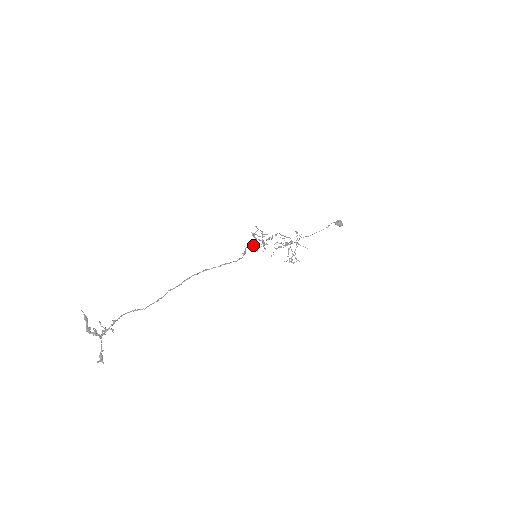
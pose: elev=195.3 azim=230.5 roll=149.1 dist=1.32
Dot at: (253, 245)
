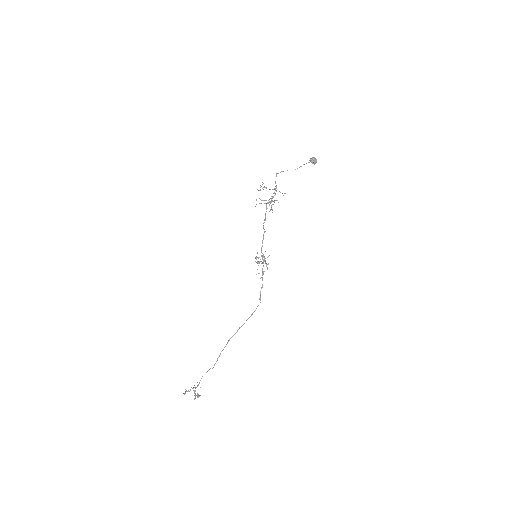
Dot at: occluded
